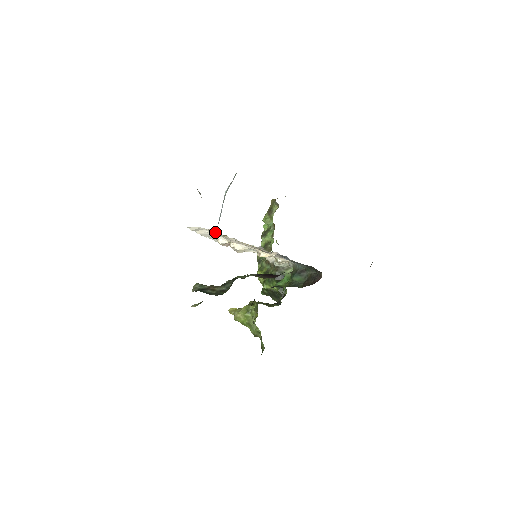
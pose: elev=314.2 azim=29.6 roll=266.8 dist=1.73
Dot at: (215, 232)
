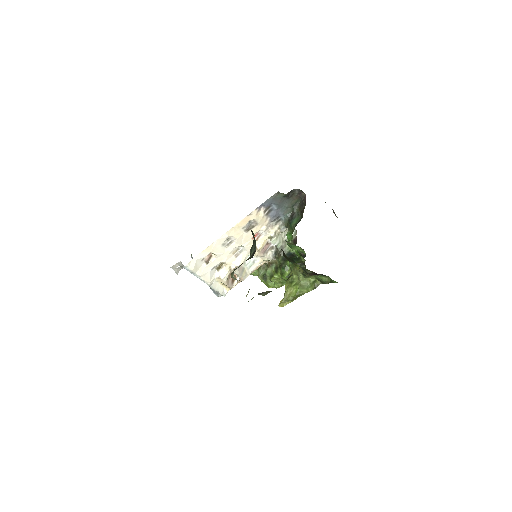
Dot at: (211, 259)
